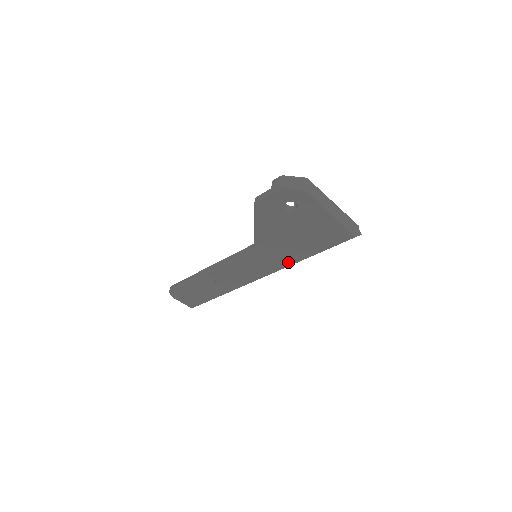
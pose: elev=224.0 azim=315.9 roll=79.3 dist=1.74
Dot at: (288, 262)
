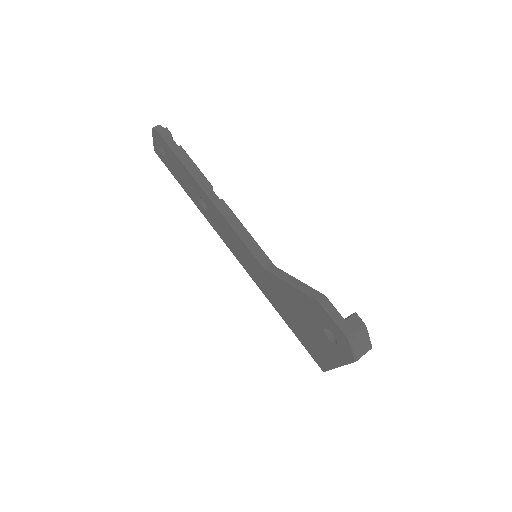
Dot at: (266, 293)
